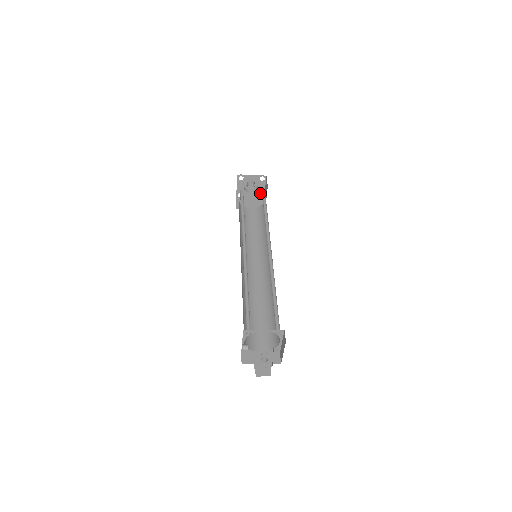
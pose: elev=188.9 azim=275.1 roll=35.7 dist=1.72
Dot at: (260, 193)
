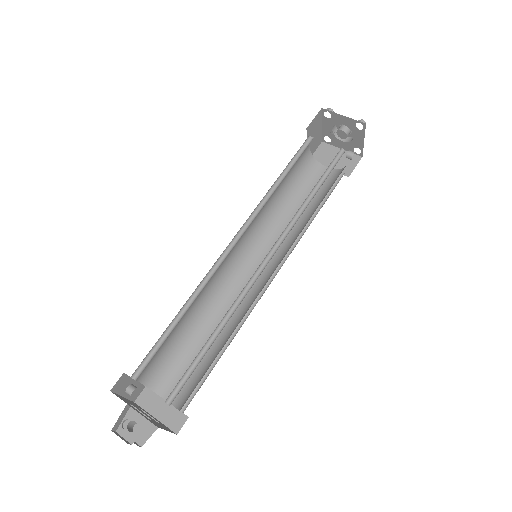
Dot at: (357, 146)
